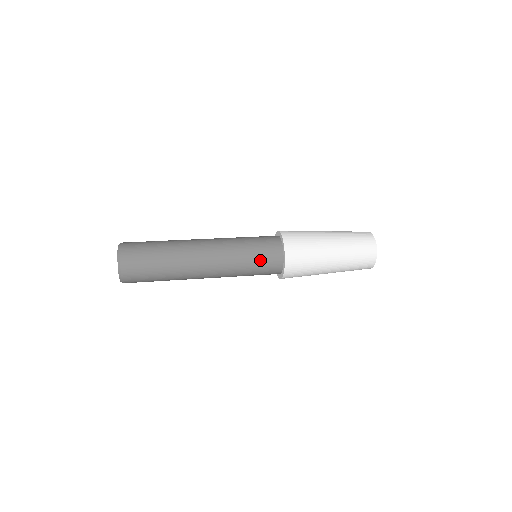
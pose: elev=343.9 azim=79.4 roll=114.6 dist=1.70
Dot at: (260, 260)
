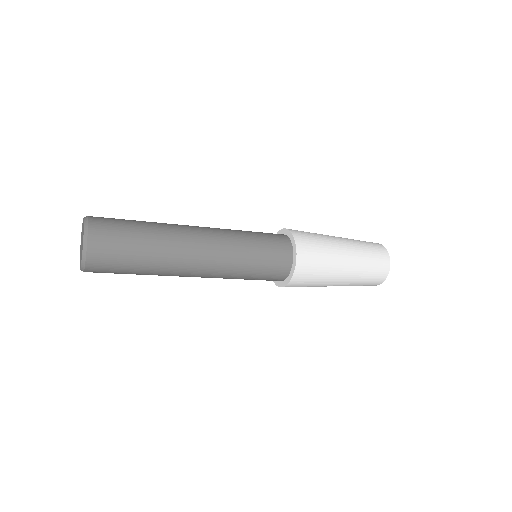
Dot at: (266, 257)
